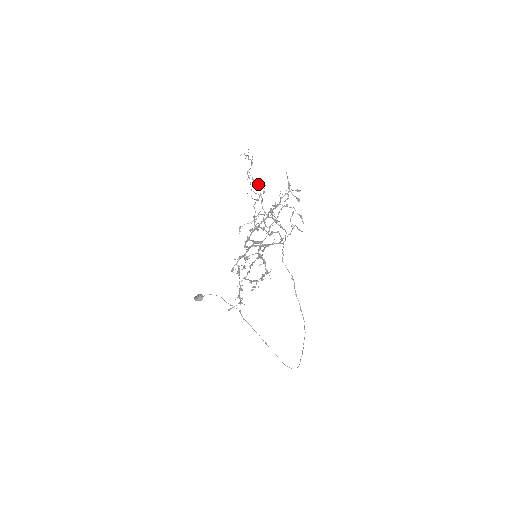
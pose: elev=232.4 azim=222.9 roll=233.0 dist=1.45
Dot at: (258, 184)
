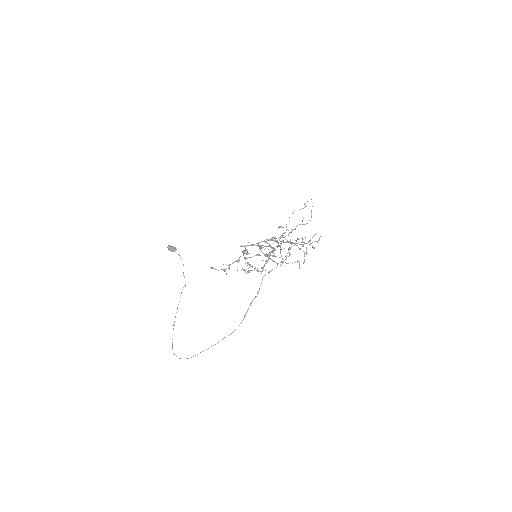
Dot at: (311, 217)
